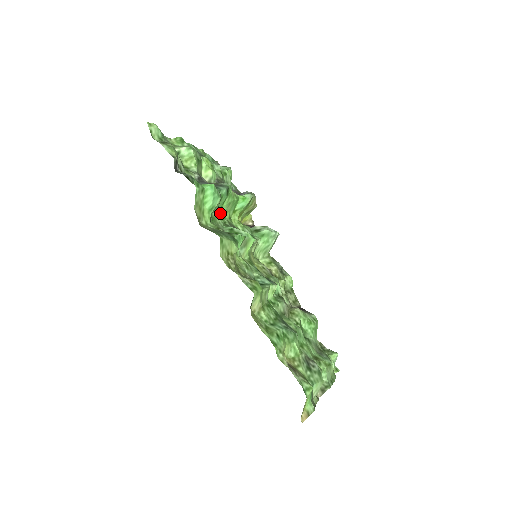
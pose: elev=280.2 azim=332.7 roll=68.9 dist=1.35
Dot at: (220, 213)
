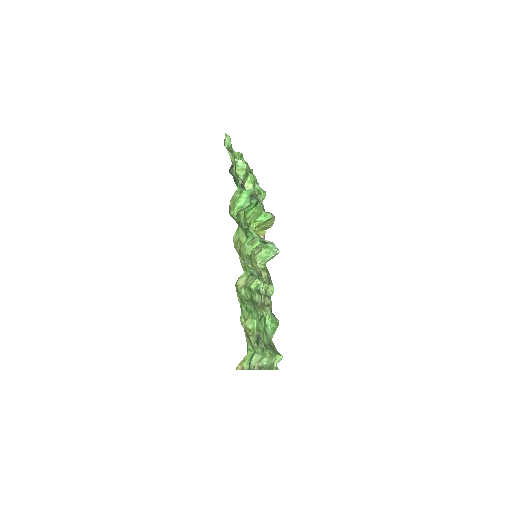
Dot at: occluded
